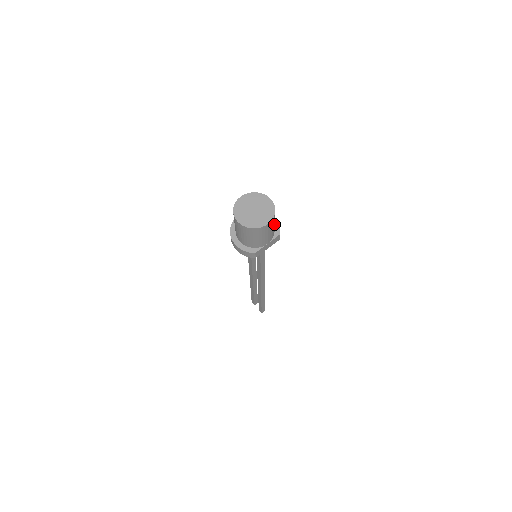
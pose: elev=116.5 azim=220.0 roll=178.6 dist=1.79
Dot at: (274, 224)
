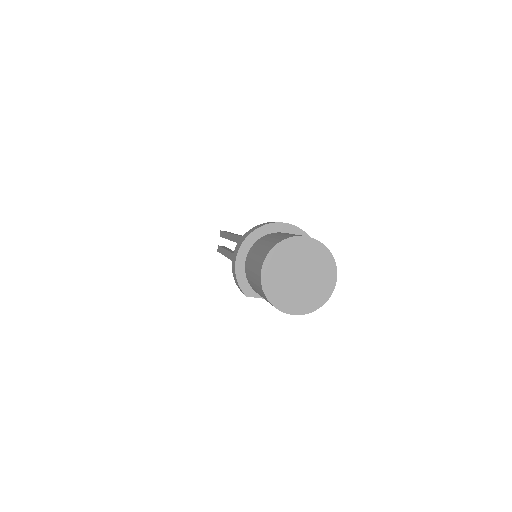
Dot at: occluded
